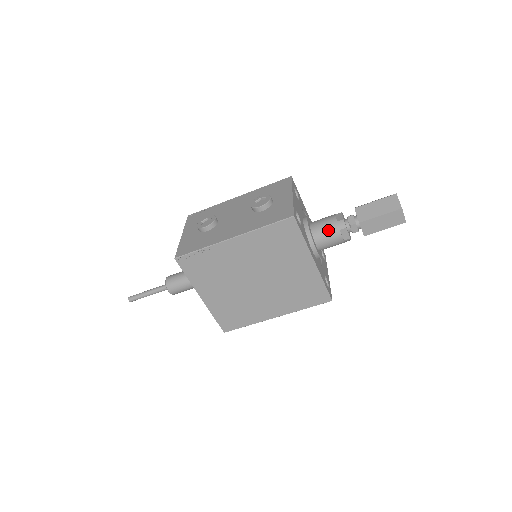
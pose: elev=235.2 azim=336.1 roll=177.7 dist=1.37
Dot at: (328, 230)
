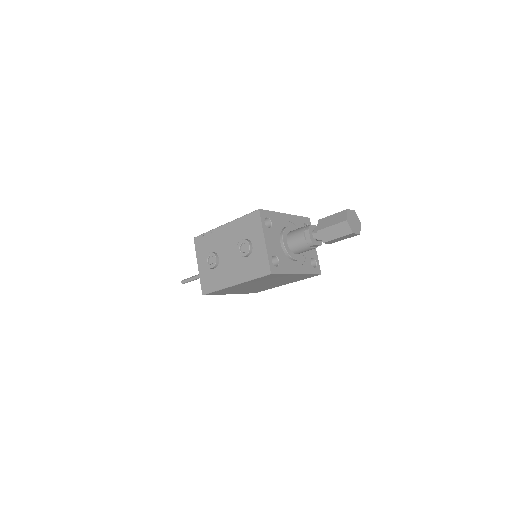
Dot at: (301, 248)
